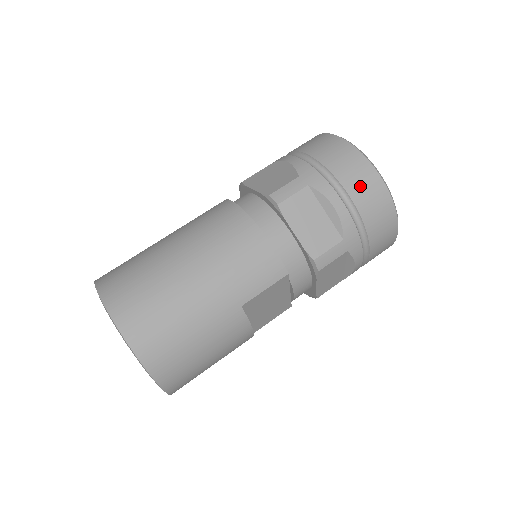
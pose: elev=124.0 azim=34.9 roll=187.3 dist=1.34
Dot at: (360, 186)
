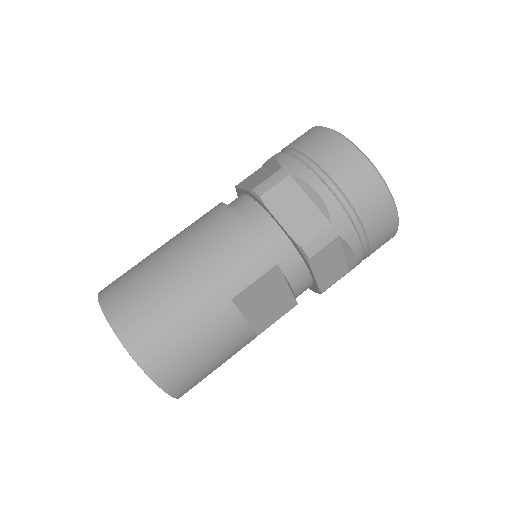
Dot at: (343, 168)
